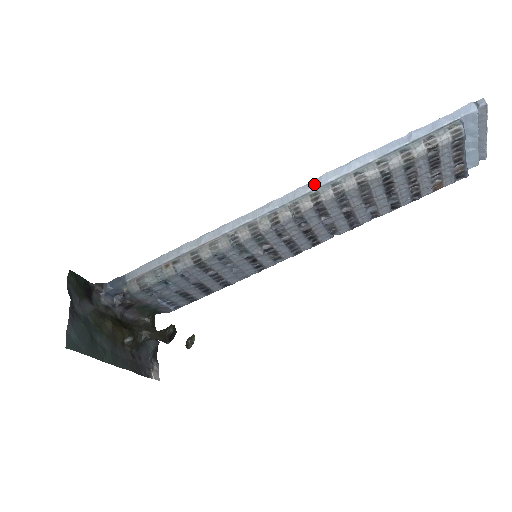
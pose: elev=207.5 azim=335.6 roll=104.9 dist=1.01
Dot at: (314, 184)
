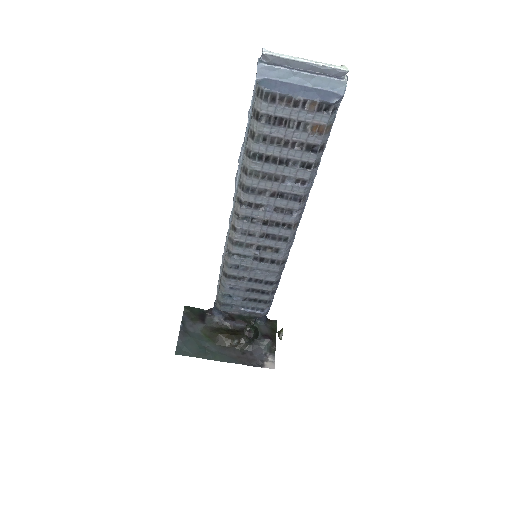
Dot at: (235, 189)
